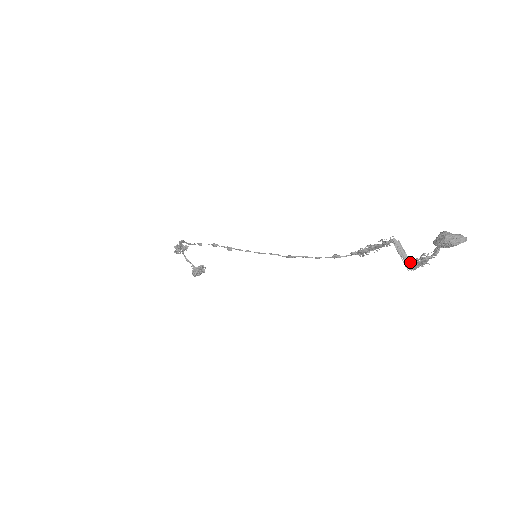
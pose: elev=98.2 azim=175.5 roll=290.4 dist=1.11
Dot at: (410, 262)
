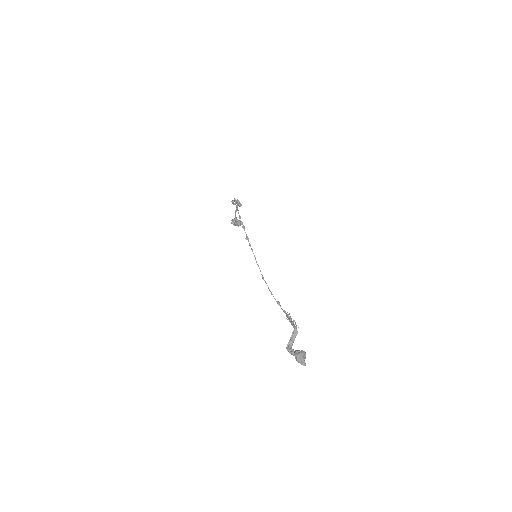
Dot at: occluded
